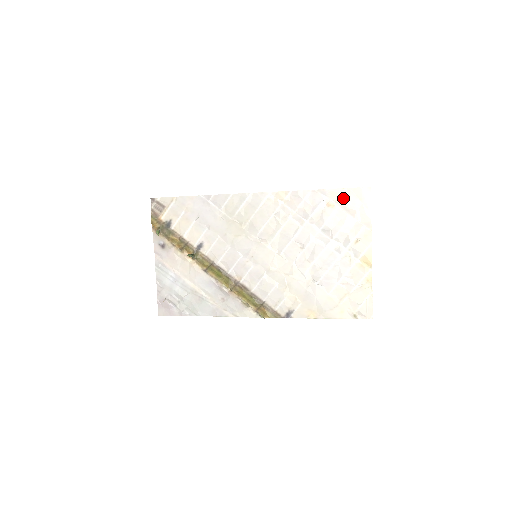
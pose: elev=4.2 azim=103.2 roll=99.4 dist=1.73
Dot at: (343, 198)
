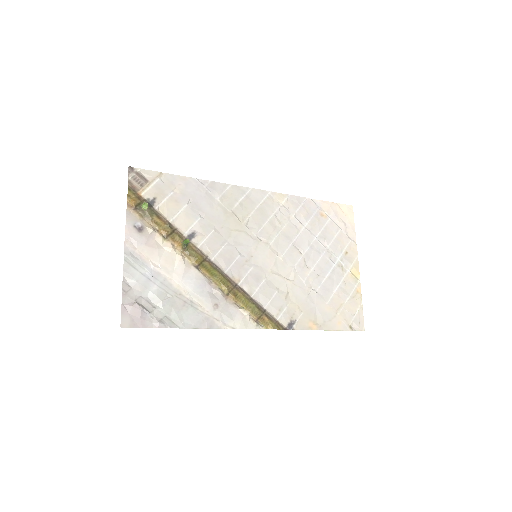
Dot at: (333, 211)
